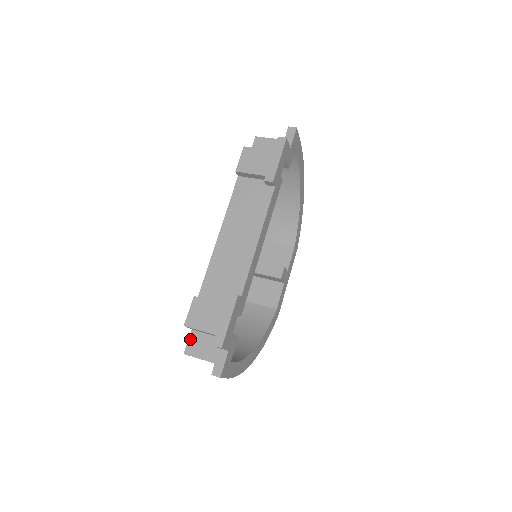
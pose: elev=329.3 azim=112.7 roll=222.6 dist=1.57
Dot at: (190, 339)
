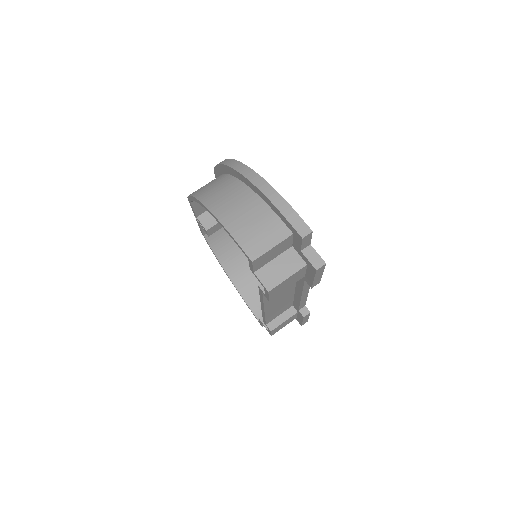
Dot at: occluded
